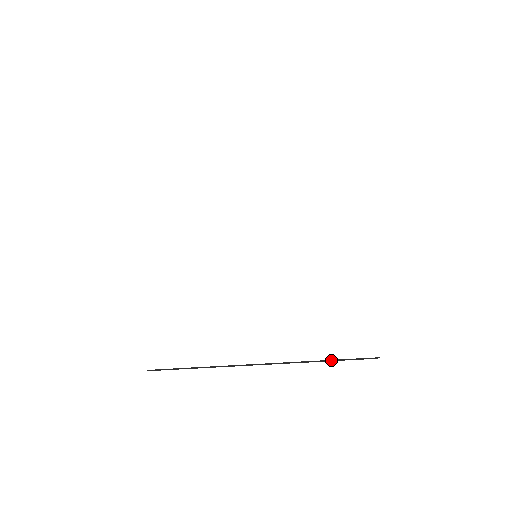
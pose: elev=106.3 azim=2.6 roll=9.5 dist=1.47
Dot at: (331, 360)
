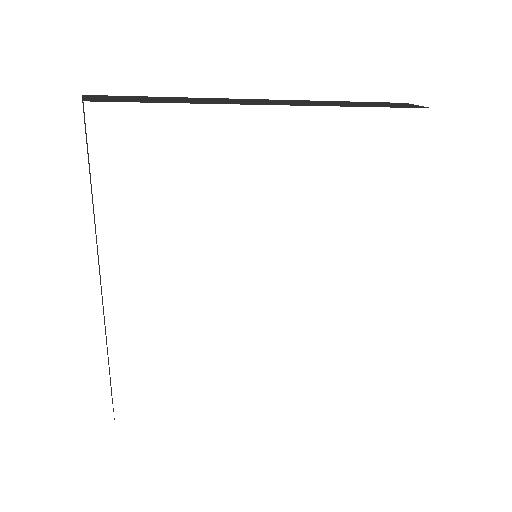
Dot at: occluded
